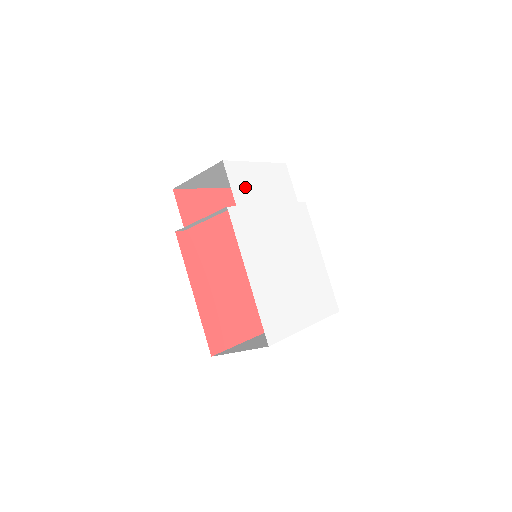
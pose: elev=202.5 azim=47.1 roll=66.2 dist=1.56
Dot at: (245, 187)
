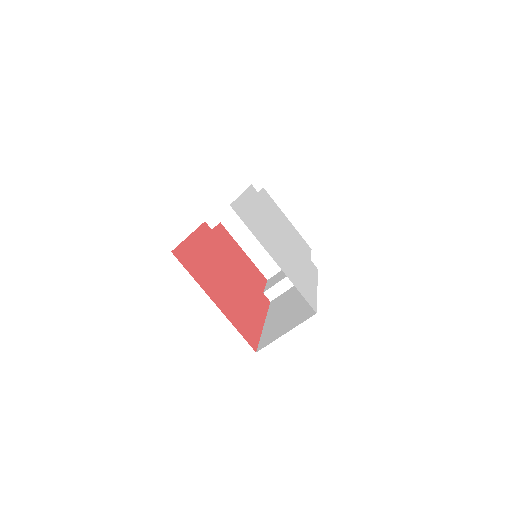
Dot at: (271, 204)
